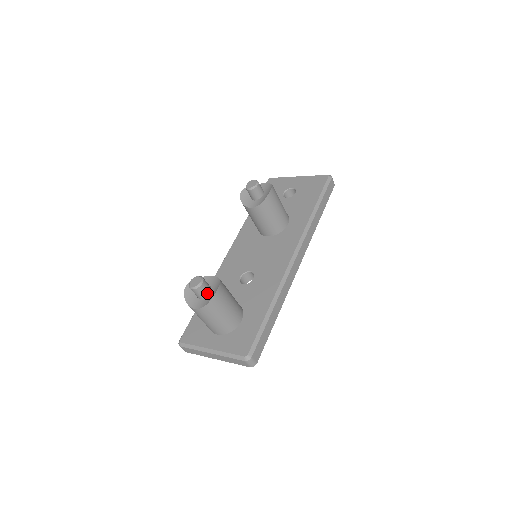
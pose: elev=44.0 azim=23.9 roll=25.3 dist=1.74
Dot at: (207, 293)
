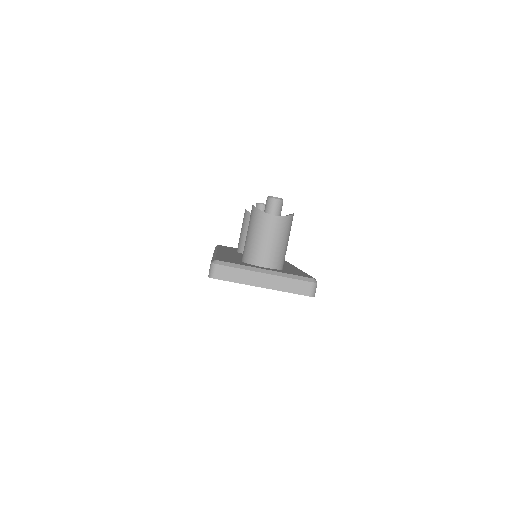
Dot at: (280, 214)
